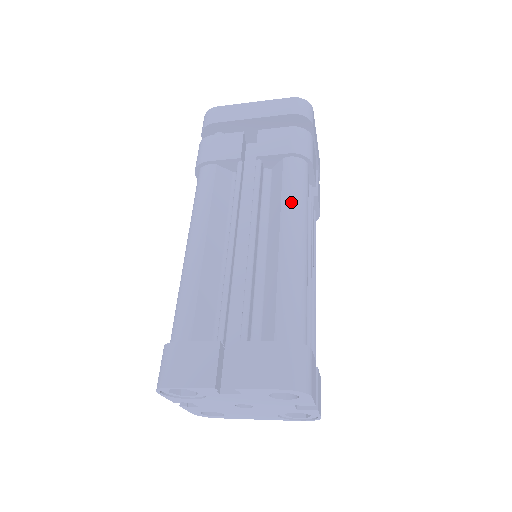
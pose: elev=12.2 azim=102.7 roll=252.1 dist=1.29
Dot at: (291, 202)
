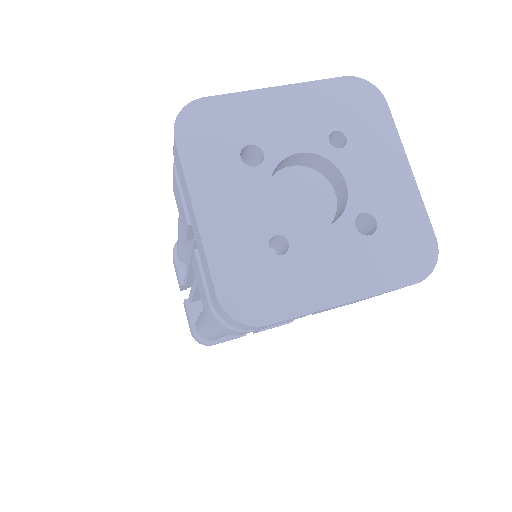
Dot at: occluded
